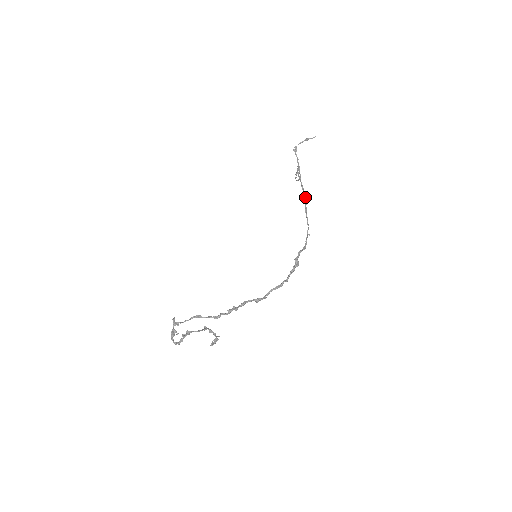
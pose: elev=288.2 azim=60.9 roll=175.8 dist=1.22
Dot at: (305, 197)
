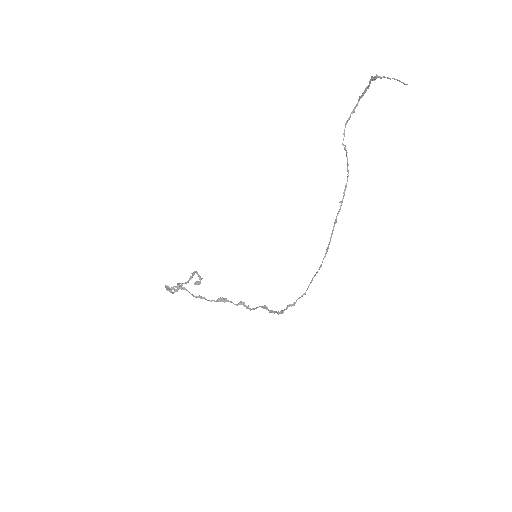
Dot at: occluded
